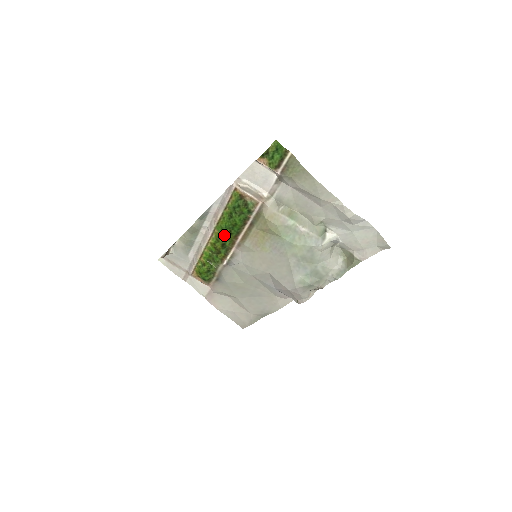
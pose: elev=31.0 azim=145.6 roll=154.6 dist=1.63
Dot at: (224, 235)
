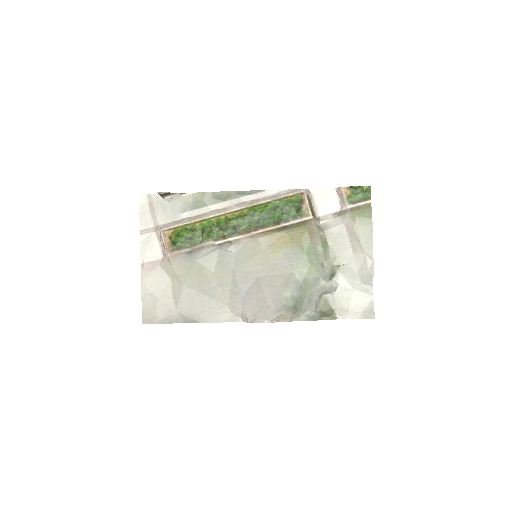
Dot at: (249, 219)
